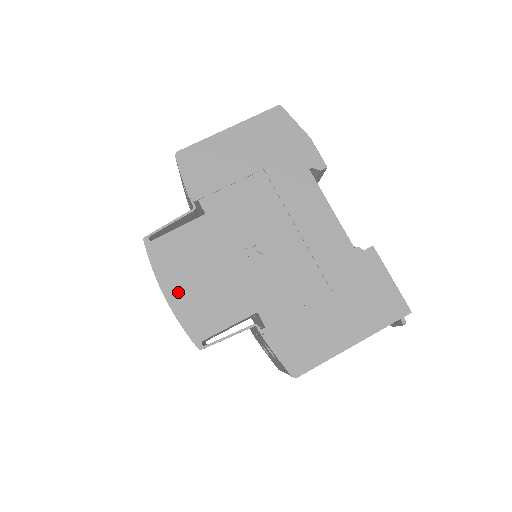
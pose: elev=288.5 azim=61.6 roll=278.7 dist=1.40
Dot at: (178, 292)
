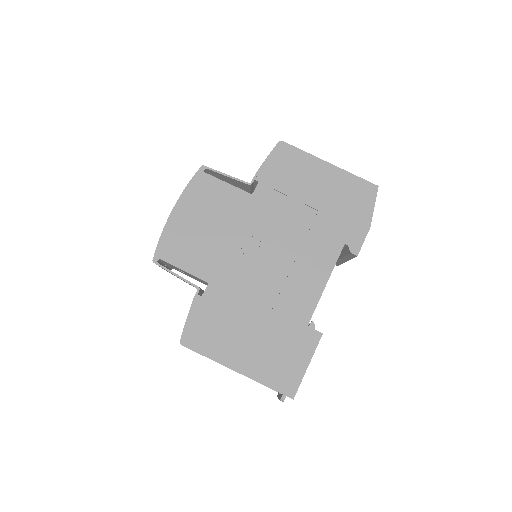
Dot at: (182, 217)
